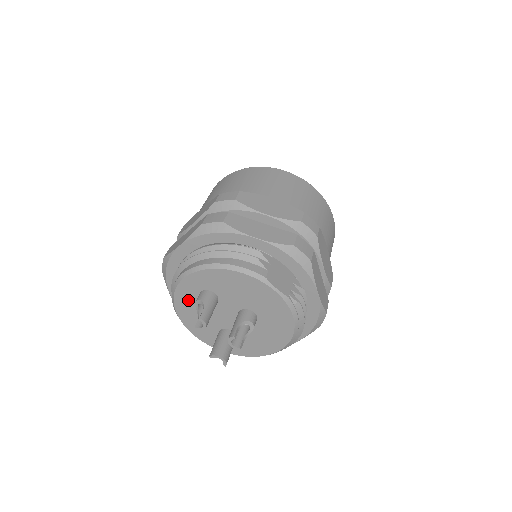
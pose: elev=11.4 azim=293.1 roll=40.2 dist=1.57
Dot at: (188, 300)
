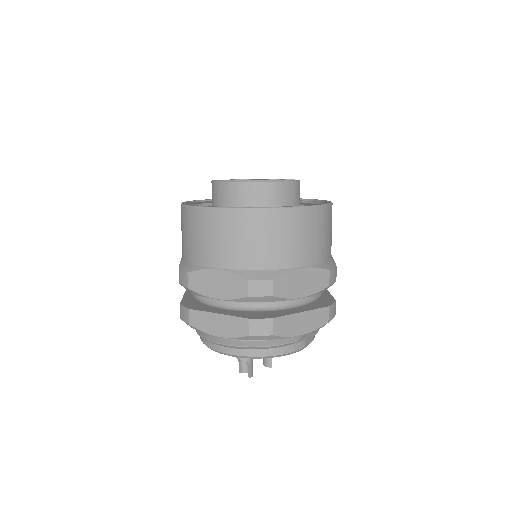
Dot at: occluded
